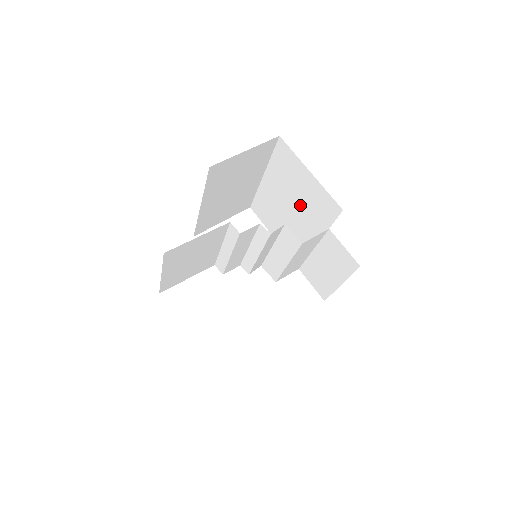
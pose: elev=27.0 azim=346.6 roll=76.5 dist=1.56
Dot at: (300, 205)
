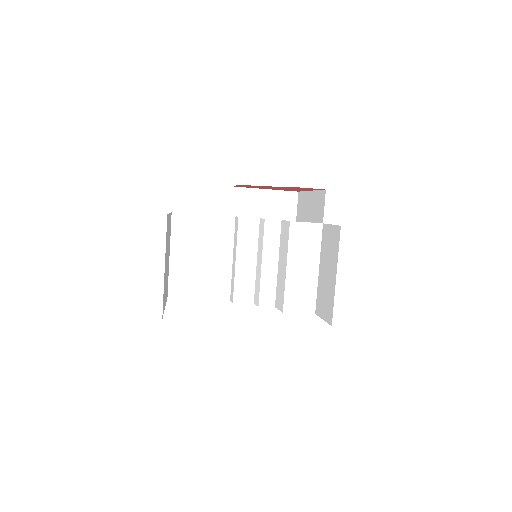
Dot at: occluded
